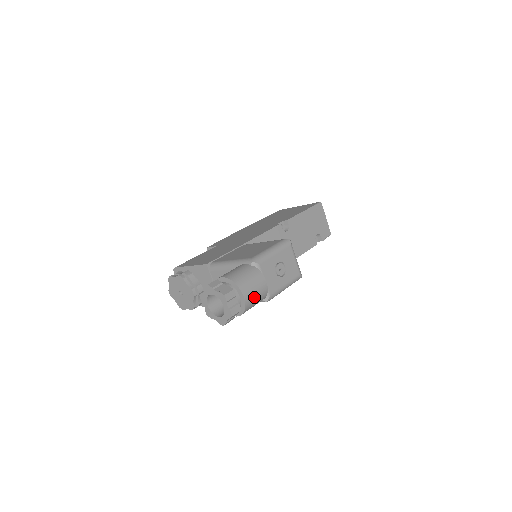
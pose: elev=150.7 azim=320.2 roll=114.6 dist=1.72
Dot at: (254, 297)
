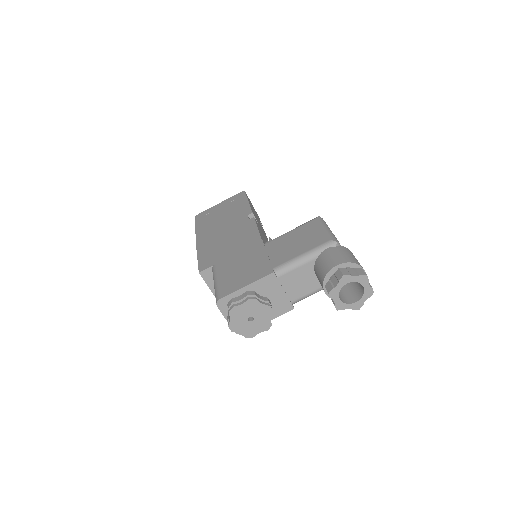
Dot at: occluded
